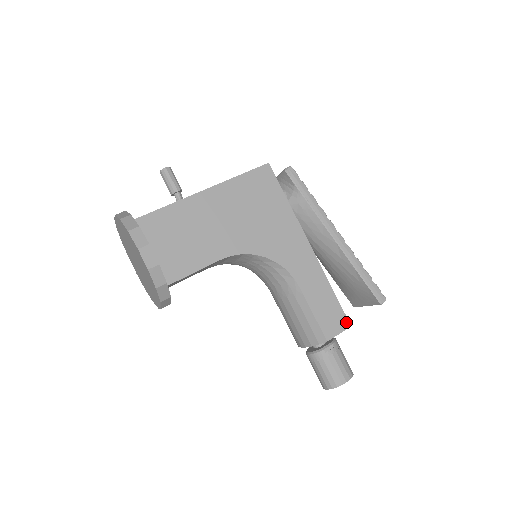
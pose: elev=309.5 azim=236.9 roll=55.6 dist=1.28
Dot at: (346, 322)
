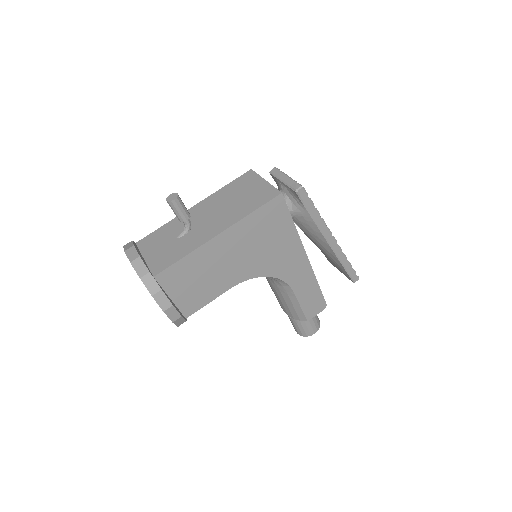
Dot at: (324, 305)
